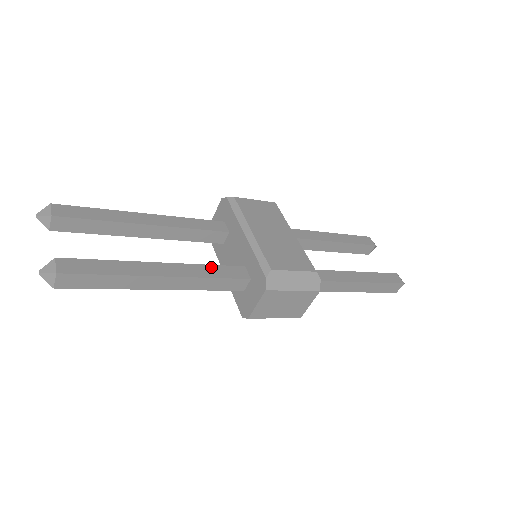
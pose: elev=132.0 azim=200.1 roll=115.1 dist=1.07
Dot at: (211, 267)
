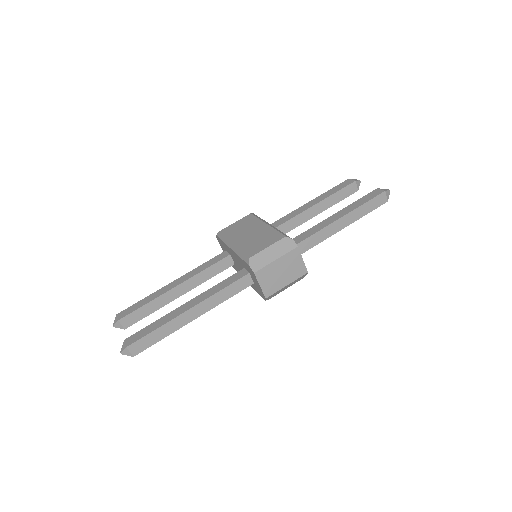
Dot at: (219, 284)
